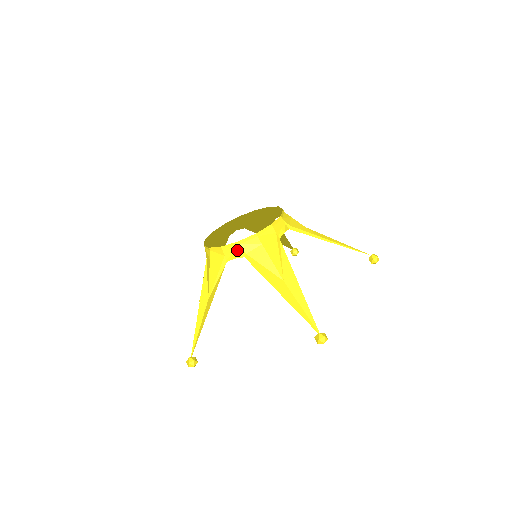
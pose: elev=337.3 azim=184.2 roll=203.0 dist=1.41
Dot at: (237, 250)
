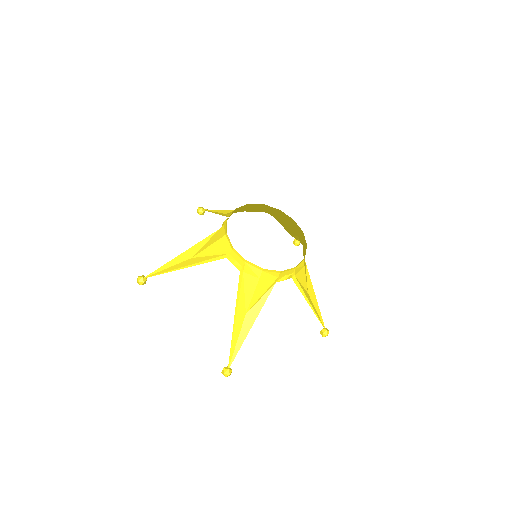
Dot at: (290, 273)
